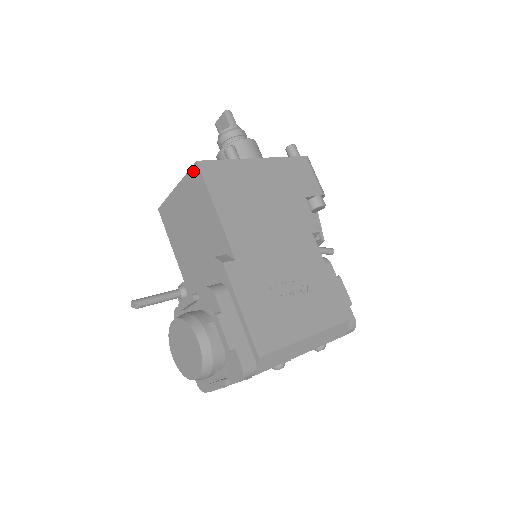
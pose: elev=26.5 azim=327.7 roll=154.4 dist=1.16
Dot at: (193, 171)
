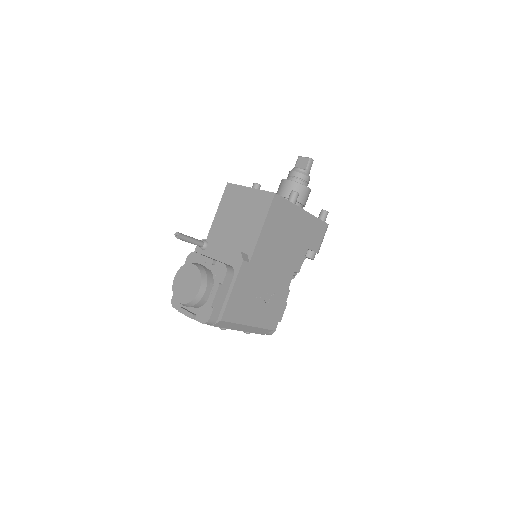
Dot at: (268, 195)
